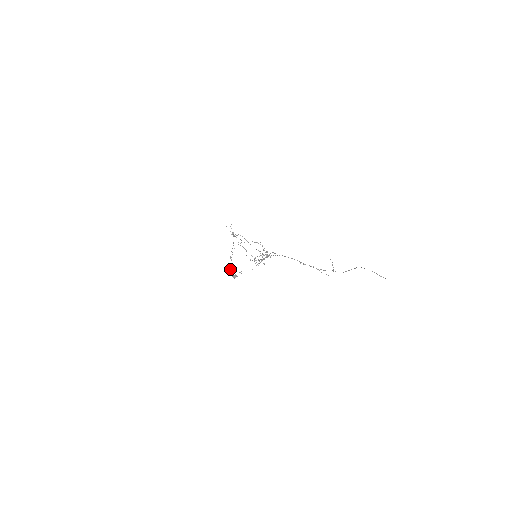
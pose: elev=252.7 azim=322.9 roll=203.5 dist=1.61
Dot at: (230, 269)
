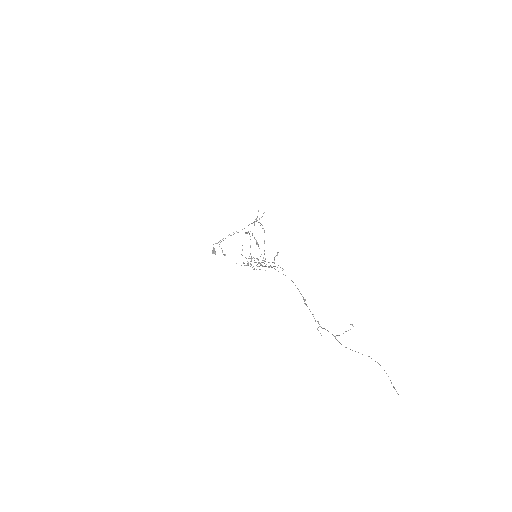
Dot at: (218, 242)
